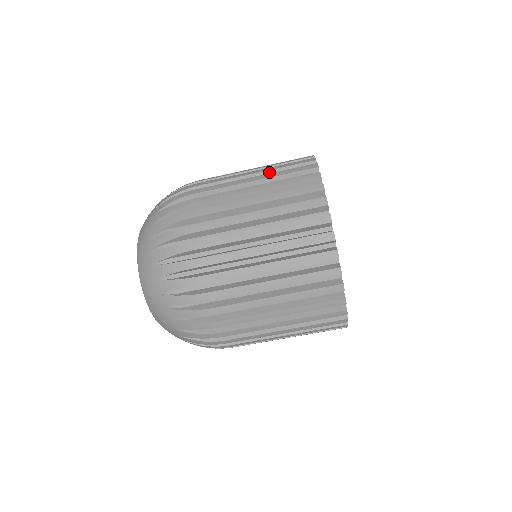
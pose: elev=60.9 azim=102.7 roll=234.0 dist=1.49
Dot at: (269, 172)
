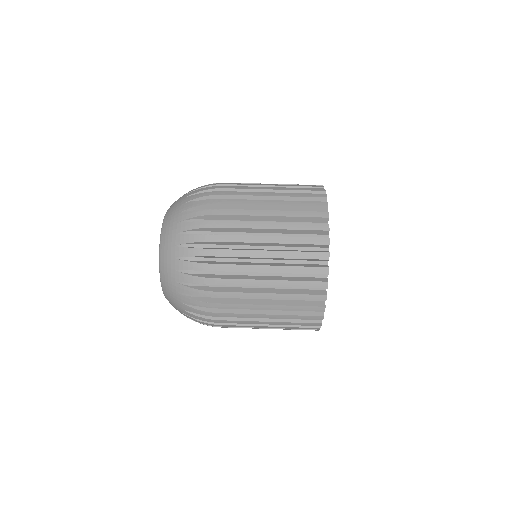
Dot at: occluded
